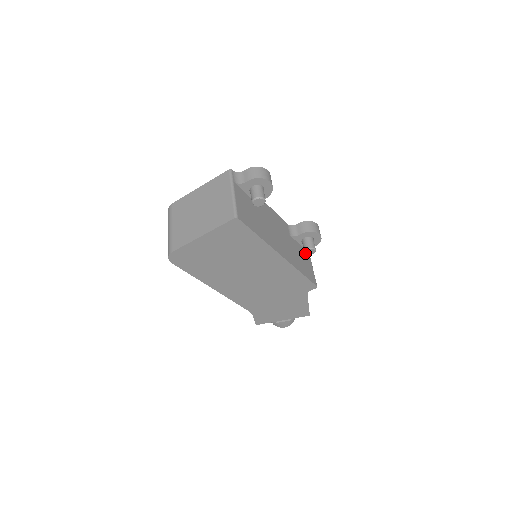
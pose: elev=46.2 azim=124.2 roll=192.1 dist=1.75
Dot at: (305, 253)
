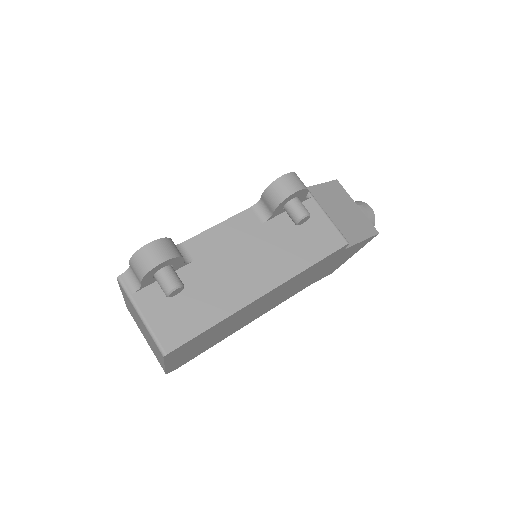
Dot at: (299, 225)
